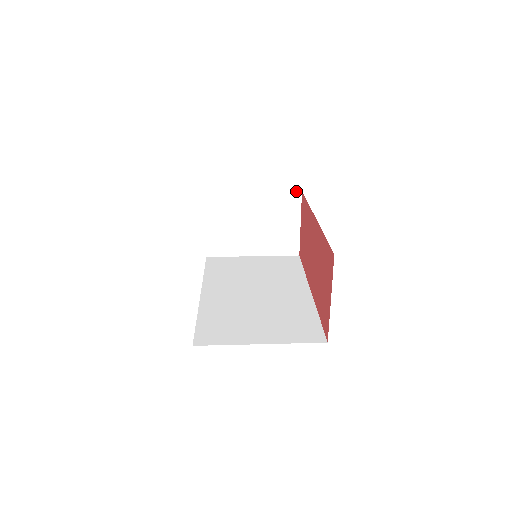
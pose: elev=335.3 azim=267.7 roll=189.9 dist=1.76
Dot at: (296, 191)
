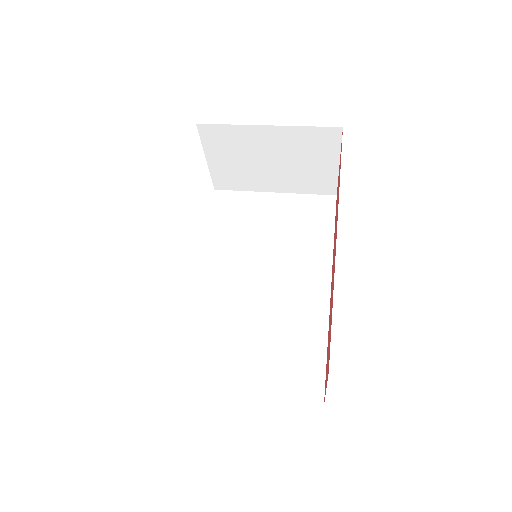
Dot at: (334, 127)
